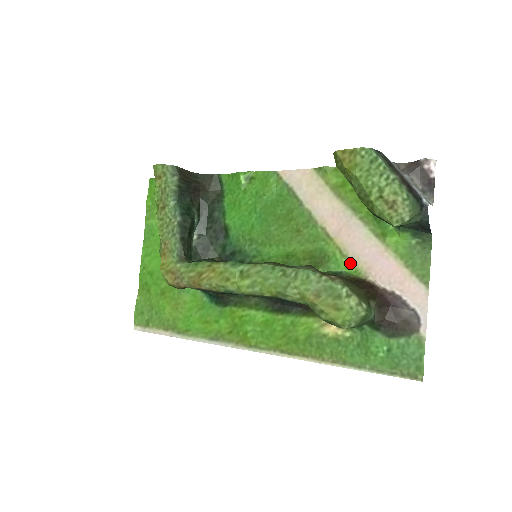
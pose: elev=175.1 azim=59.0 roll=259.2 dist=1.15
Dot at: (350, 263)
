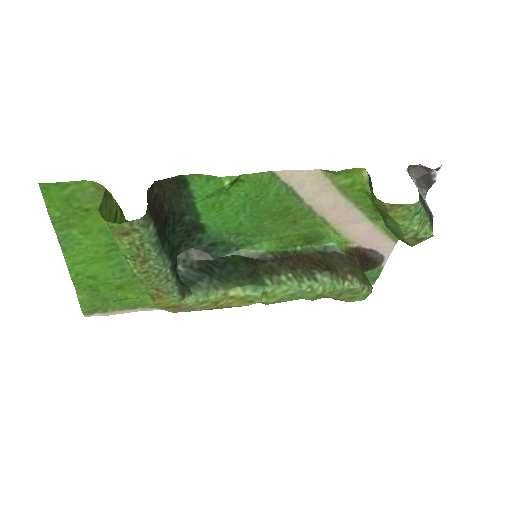
Dot at: (342, 238)
